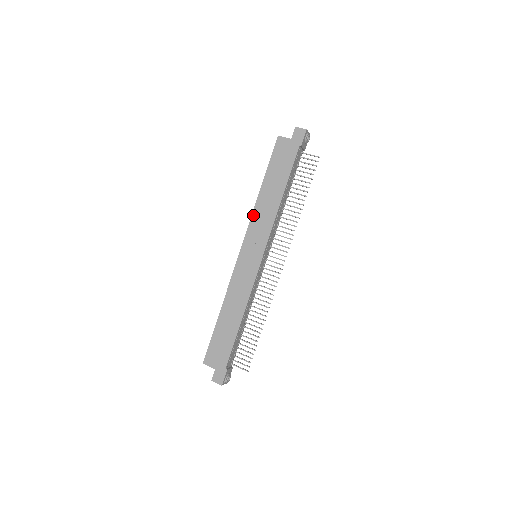
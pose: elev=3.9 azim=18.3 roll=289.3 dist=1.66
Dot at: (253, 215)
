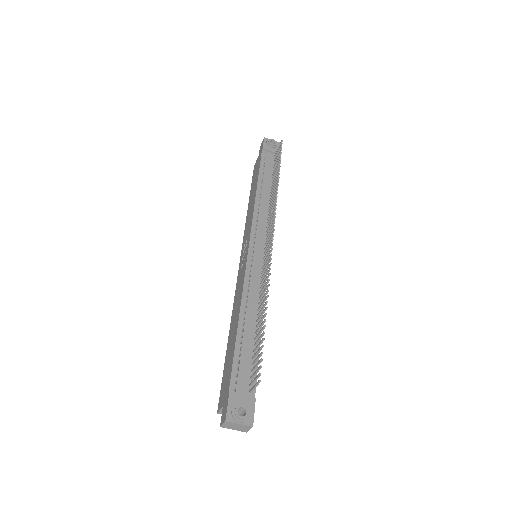
Dot at: (245, 227)
